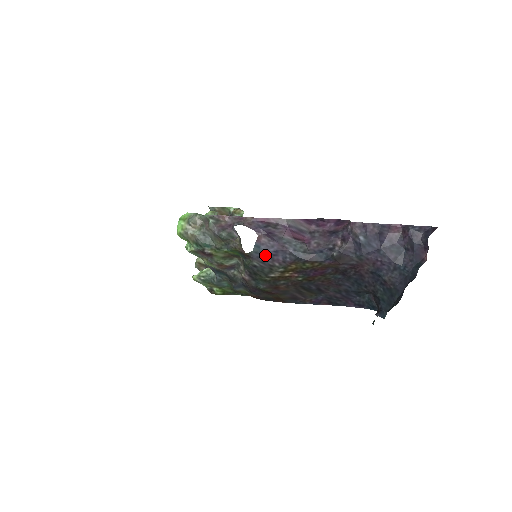
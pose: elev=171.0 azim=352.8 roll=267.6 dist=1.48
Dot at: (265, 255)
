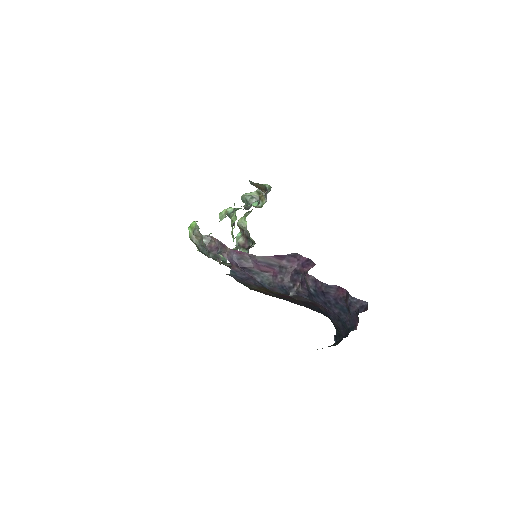
Dot at: (240, 278)
